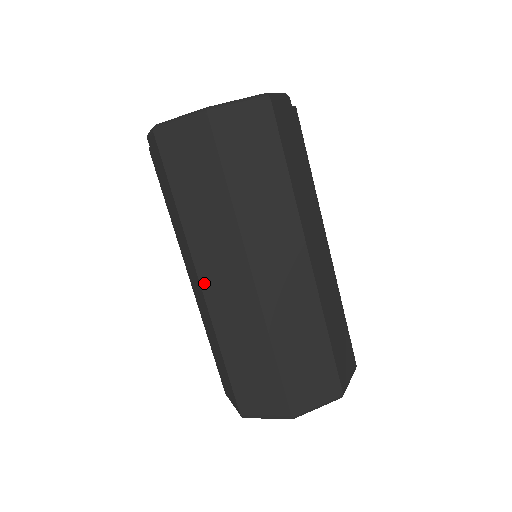
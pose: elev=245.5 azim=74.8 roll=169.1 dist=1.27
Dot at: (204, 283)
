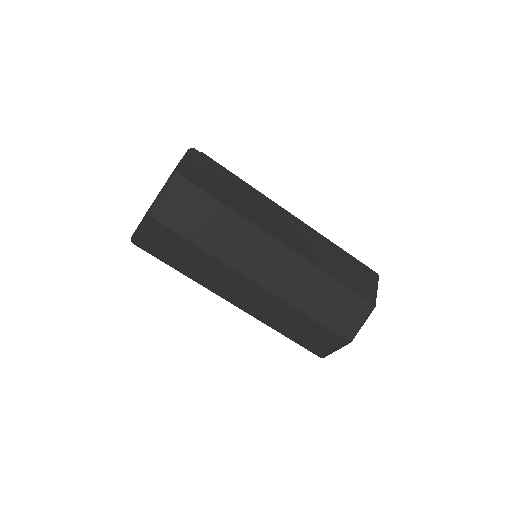
Dot at: (234, 302)
